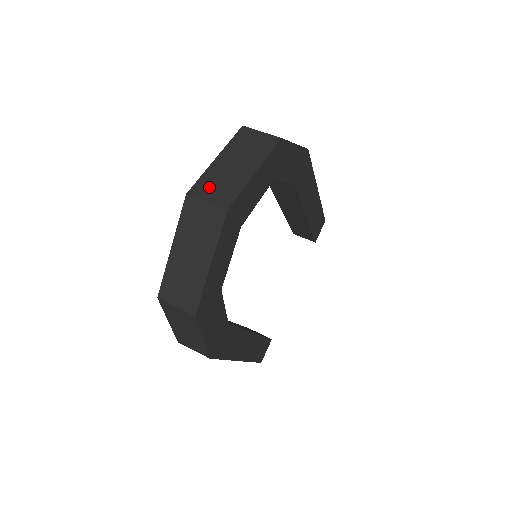
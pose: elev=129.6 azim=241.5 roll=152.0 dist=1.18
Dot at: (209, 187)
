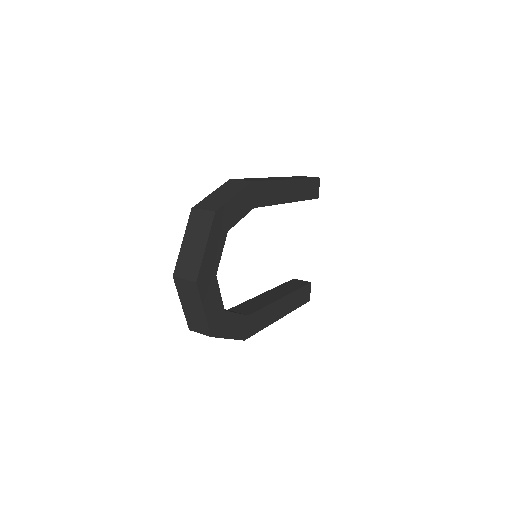
Dot at: (183, 267)
